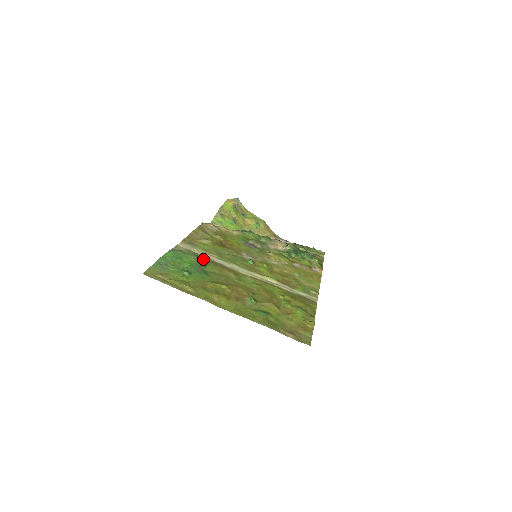
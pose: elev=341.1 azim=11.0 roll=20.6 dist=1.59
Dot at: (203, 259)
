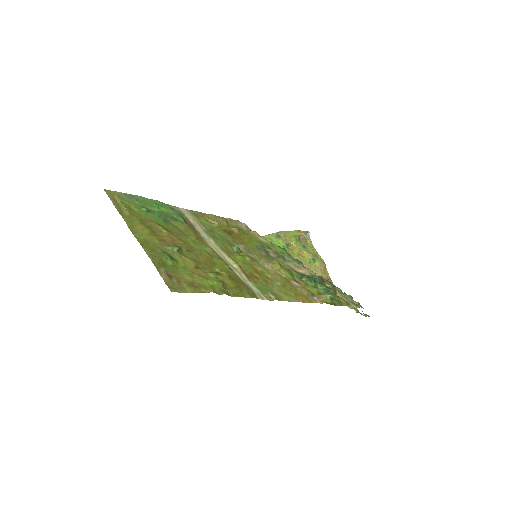
Dot at: (182, 218)
